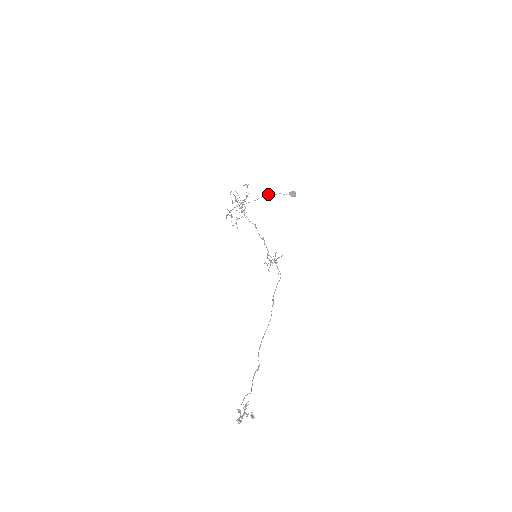
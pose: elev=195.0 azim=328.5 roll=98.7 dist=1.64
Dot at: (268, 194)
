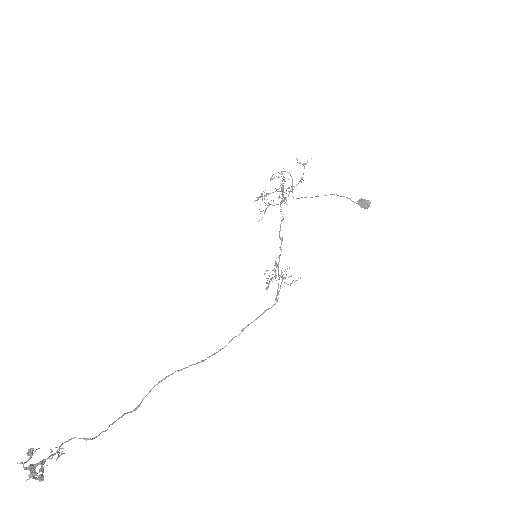
Dot at: (332, 194)
